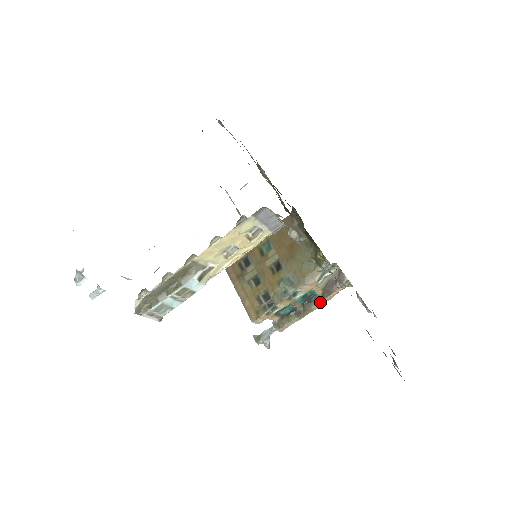
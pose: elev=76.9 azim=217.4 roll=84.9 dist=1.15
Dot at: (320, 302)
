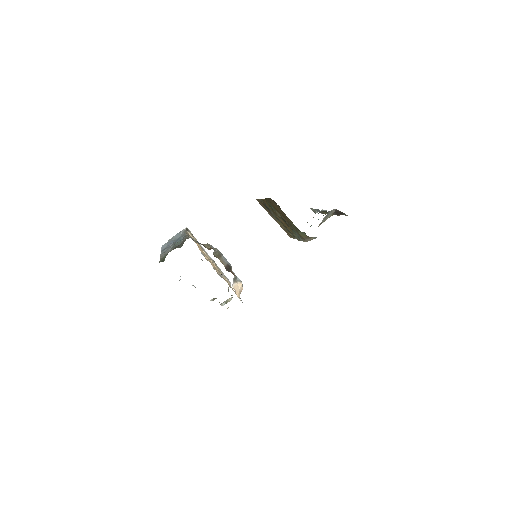
Dot at: occluded
